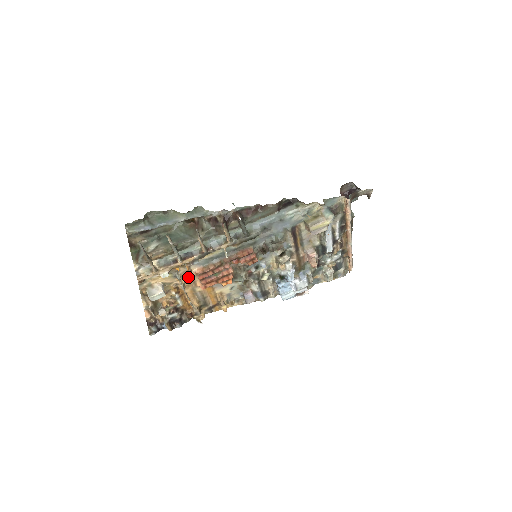
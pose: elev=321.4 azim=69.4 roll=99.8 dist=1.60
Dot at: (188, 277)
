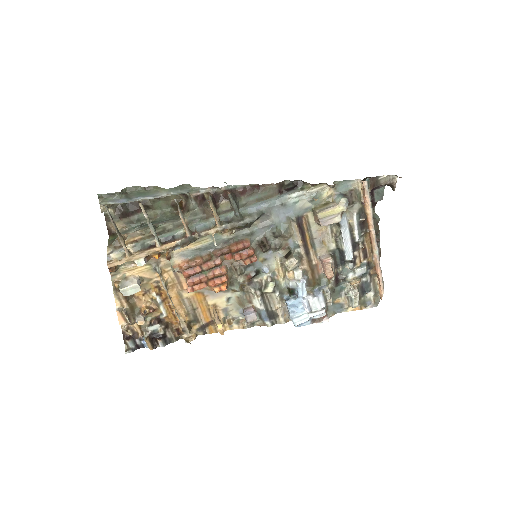
Dot at: (171, 273)
